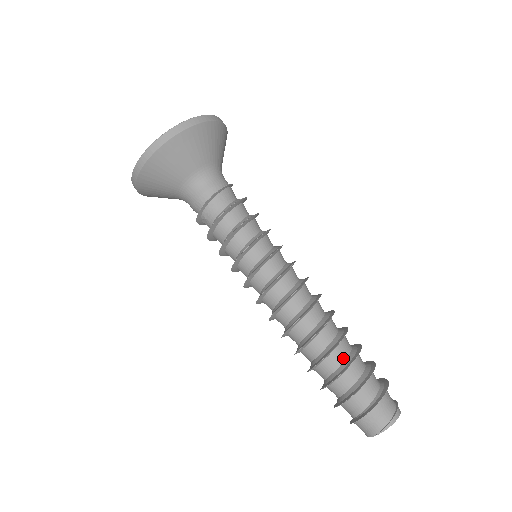
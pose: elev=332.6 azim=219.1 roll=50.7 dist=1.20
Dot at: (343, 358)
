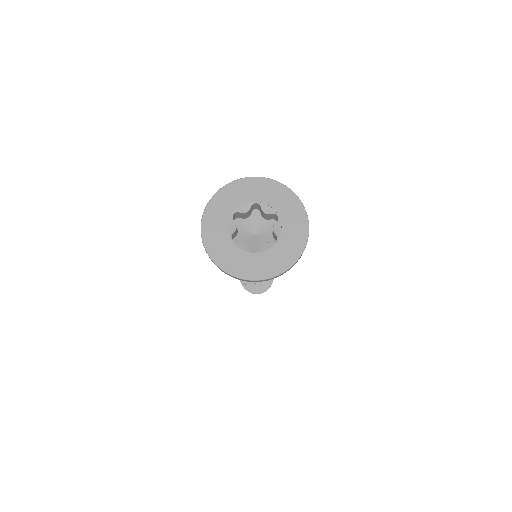
Dot at: occluded
